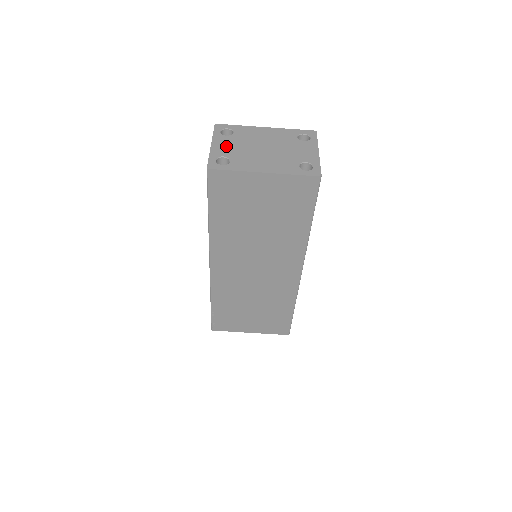
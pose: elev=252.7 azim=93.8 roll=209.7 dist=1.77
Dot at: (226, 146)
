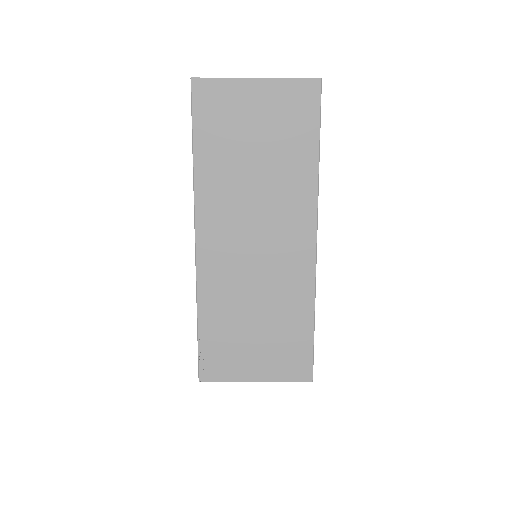
Dot at: occluded
